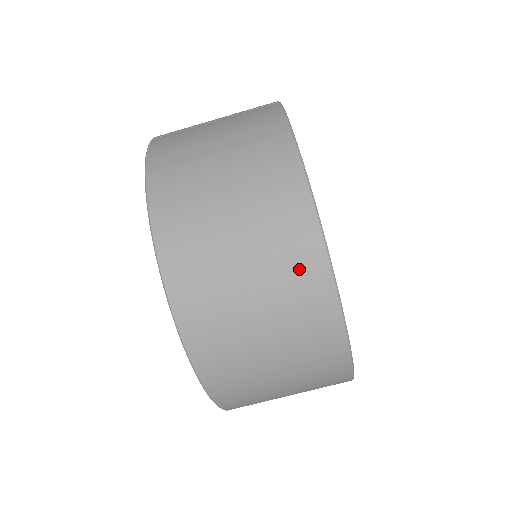
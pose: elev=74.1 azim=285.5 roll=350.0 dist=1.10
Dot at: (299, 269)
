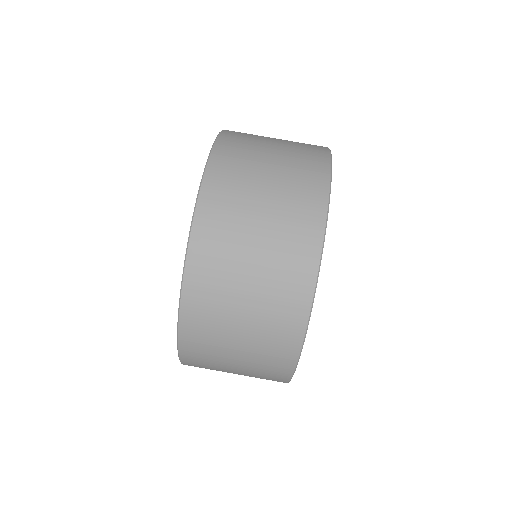
Dot at: (309, 145)
